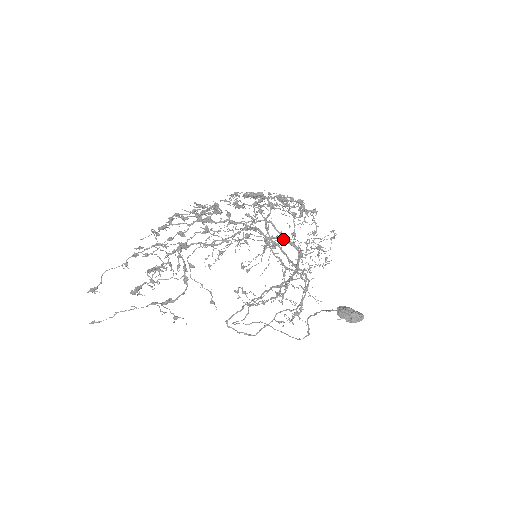
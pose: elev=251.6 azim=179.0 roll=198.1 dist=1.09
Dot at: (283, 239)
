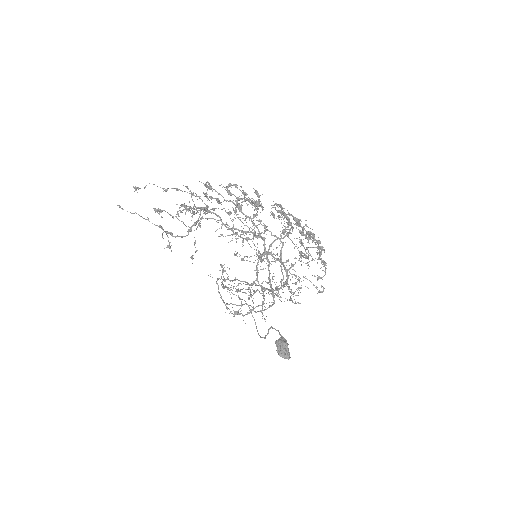
Dot at: (280, 262)
